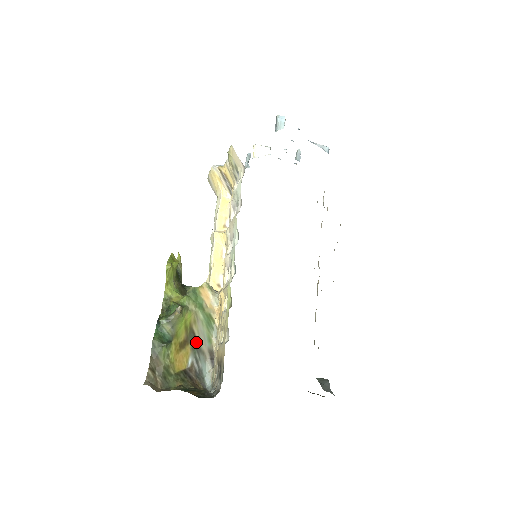
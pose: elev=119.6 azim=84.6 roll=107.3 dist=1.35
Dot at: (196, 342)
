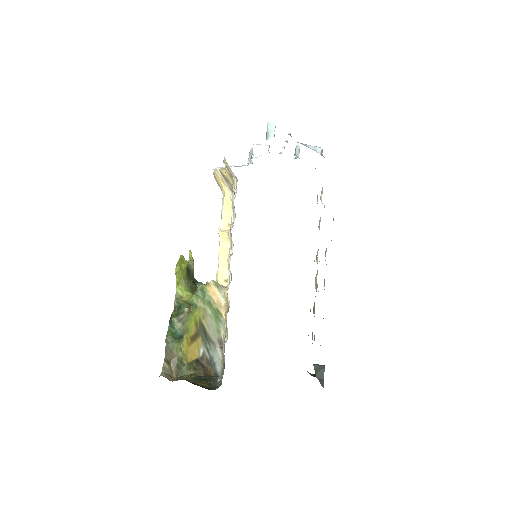
Dot at: (206, 334)
